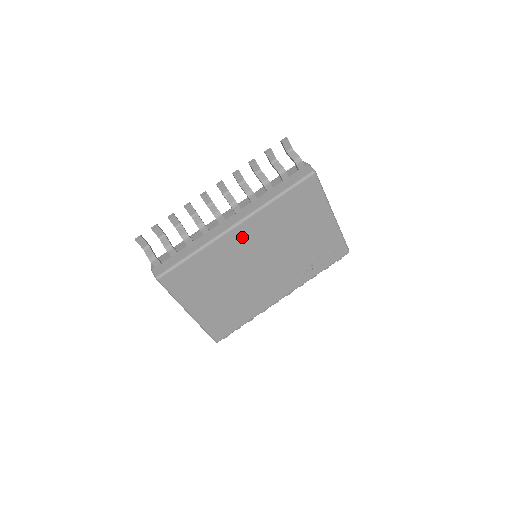
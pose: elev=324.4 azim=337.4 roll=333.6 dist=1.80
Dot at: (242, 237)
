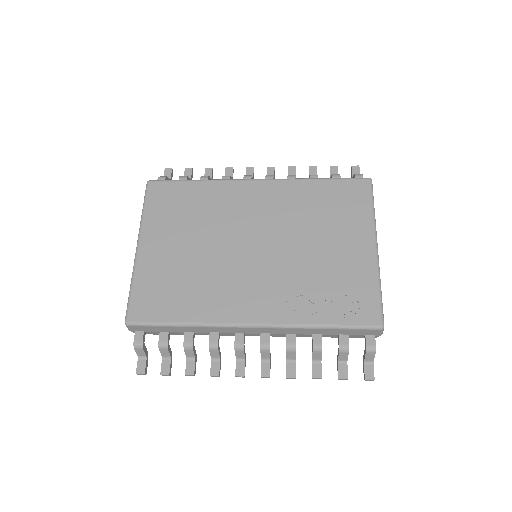
Dot at: (254, 196)
